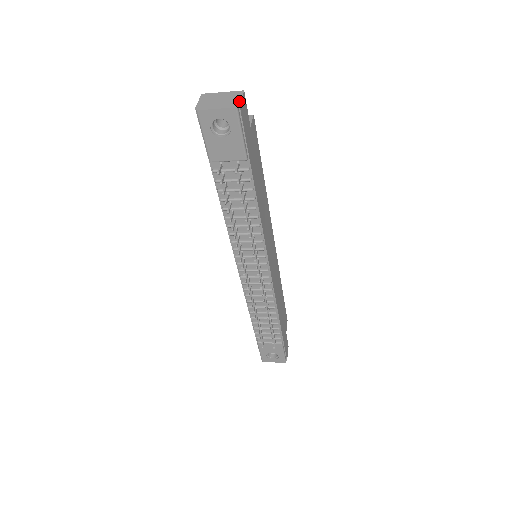
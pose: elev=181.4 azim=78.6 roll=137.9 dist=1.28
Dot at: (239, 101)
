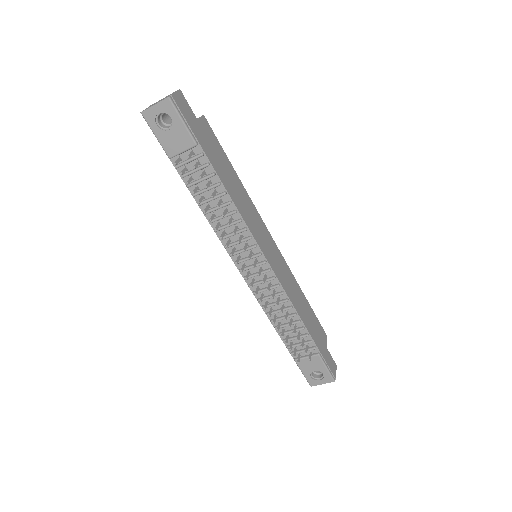
Dot at: (172, 94)
